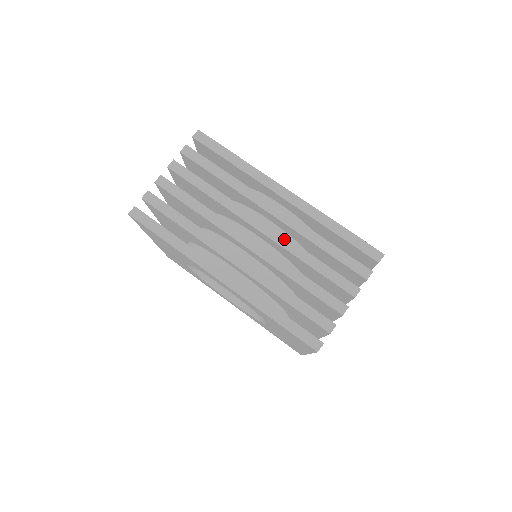
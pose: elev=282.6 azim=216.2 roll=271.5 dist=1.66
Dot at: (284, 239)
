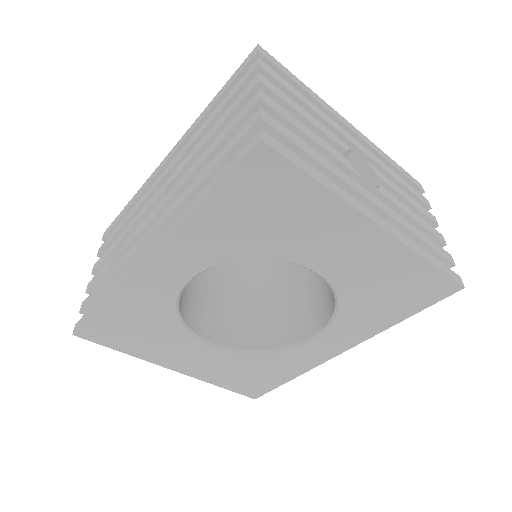
Dot at: (179, 167)
